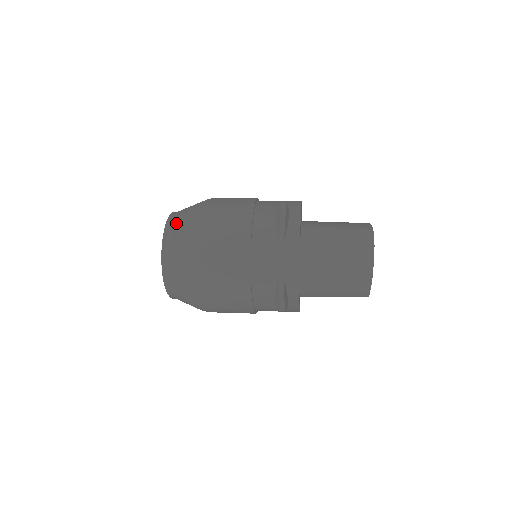
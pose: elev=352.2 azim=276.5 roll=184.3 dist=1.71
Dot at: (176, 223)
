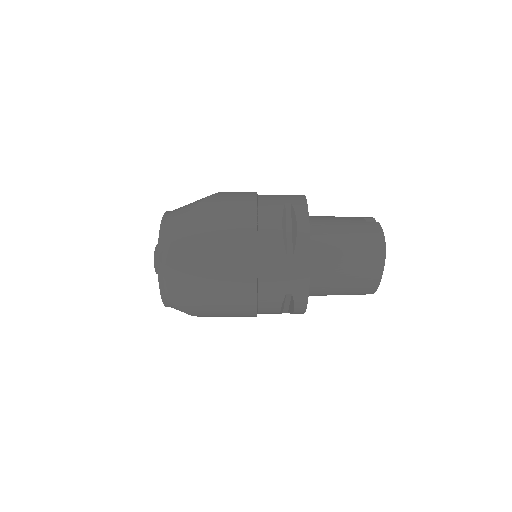
Dot at: (171, 237)
